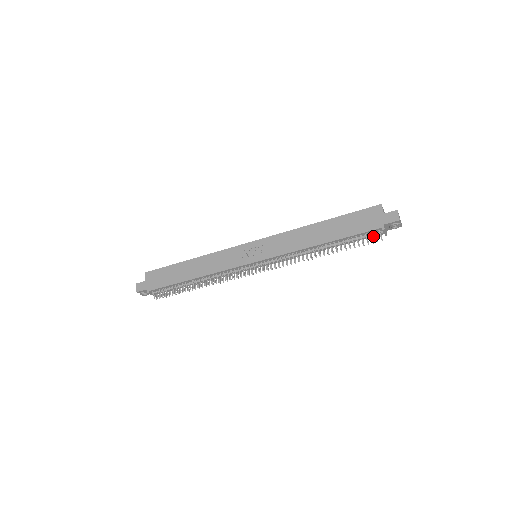
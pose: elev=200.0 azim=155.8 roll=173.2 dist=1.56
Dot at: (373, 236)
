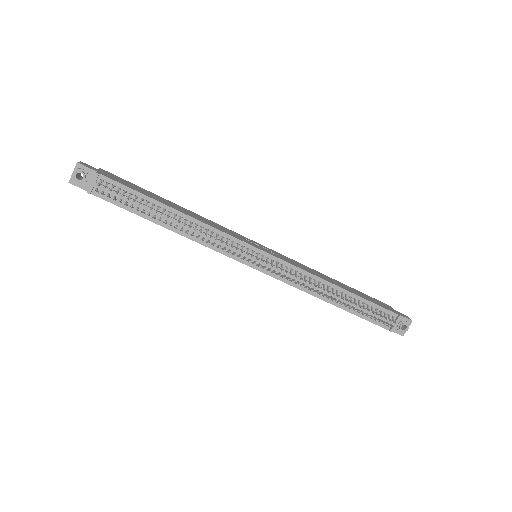
Dot at: (379, 324)
